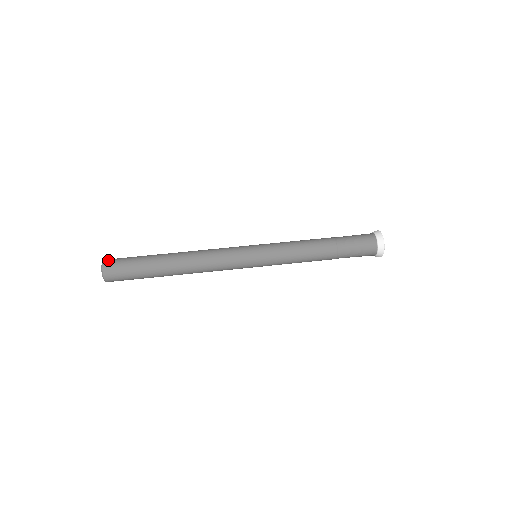
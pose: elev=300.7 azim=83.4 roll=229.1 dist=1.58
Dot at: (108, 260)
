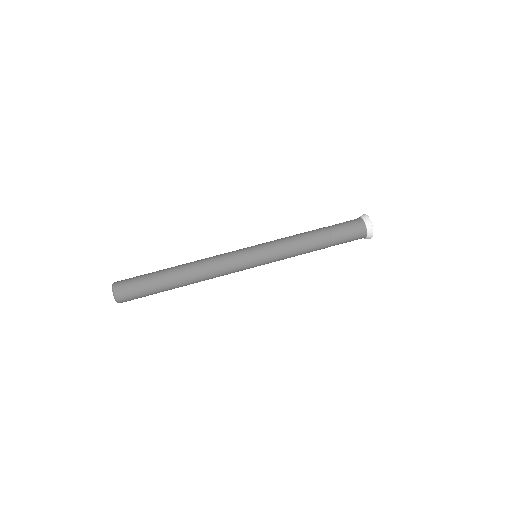
Dot at: (118, 291)
